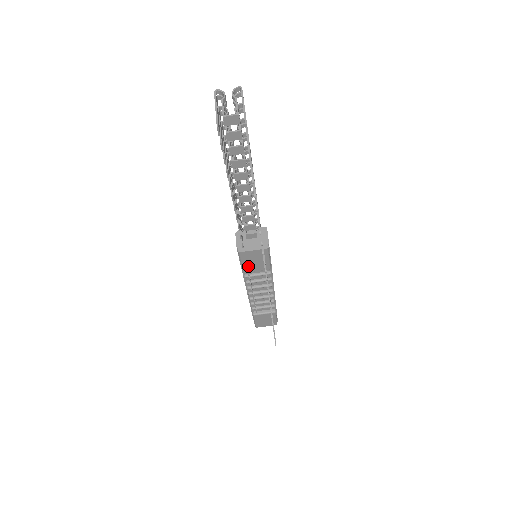
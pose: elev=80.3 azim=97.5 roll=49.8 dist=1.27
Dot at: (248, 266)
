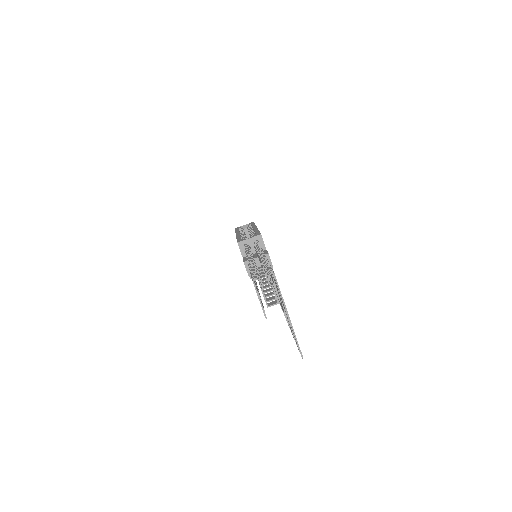
Dot at: occluded
